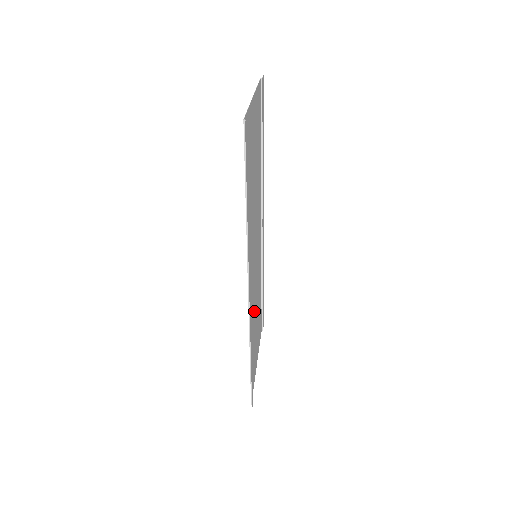
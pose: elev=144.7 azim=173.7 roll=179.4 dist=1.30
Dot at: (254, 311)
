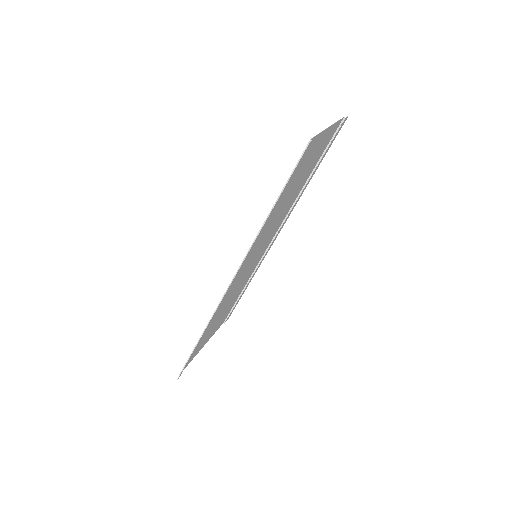
Dot at: occluded
